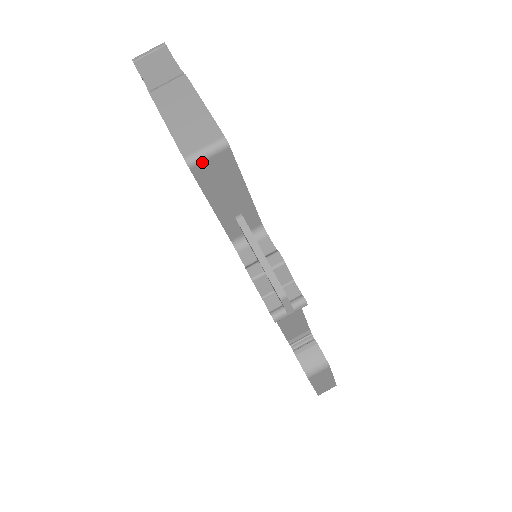
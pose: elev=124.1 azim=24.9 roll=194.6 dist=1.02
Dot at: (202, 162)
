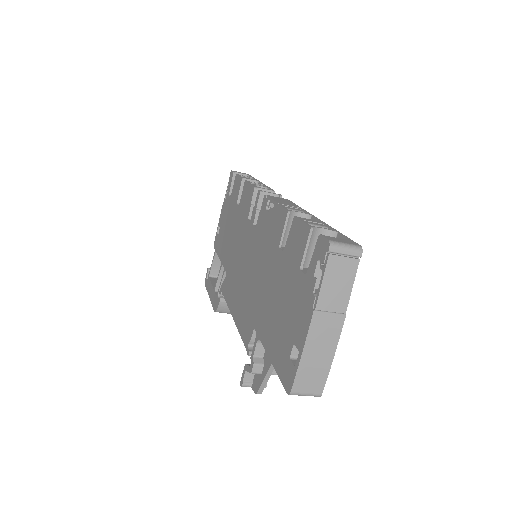
Dot at: (297, 394)
